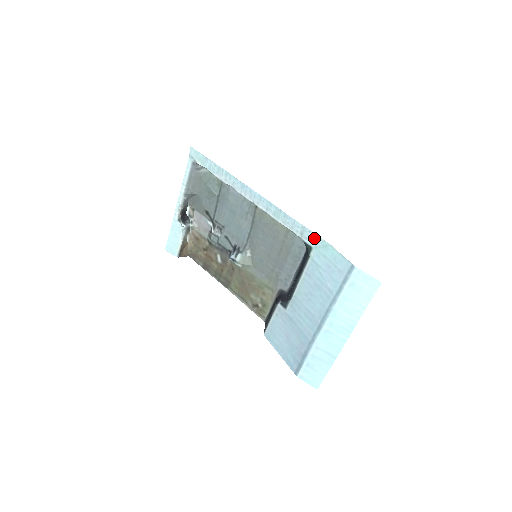
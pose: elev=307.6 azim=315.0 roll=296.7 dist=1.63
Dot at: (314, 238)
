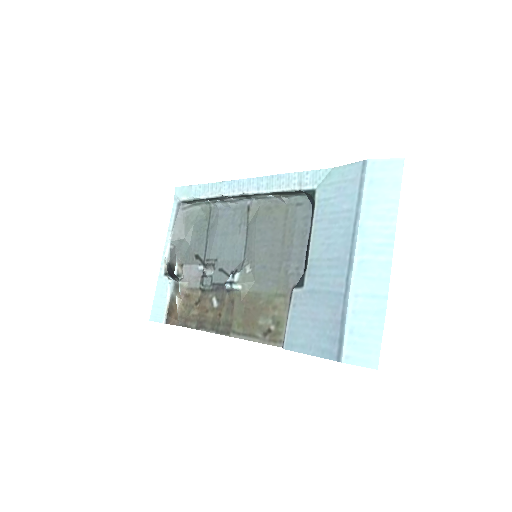
Dot at: (314, 176)
